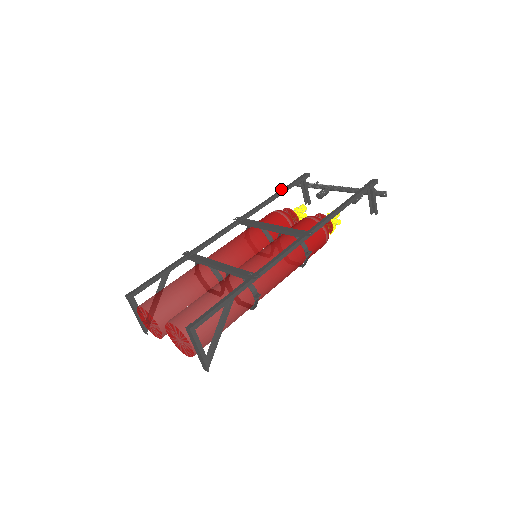
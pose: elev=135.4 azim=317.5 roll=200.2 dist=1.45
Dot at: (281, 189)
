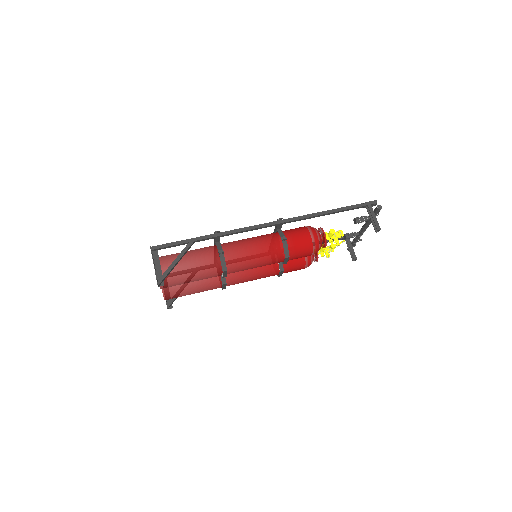
Dot at: occluded
